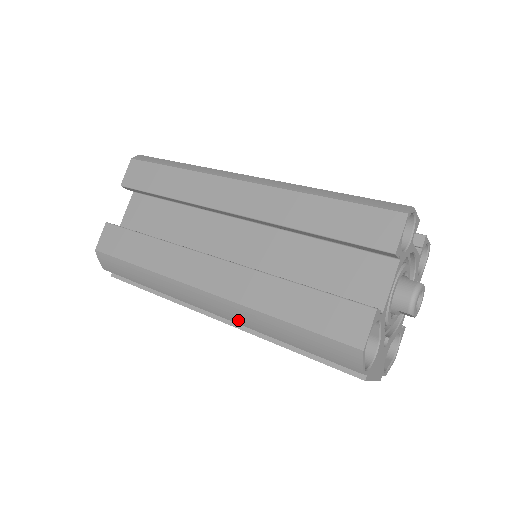
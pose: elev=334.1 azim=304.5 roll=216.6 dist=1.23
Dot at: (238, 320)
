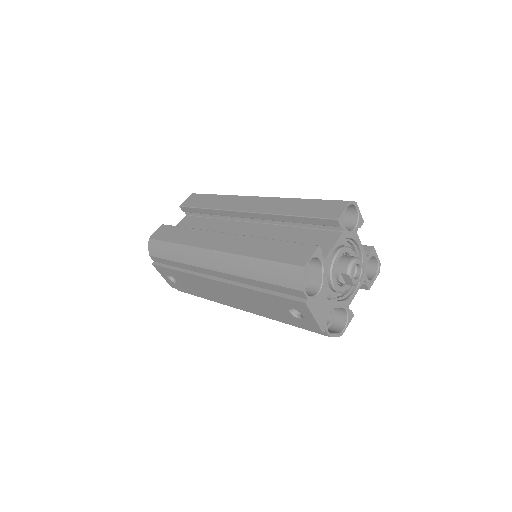
Dot at: (230, 270)
